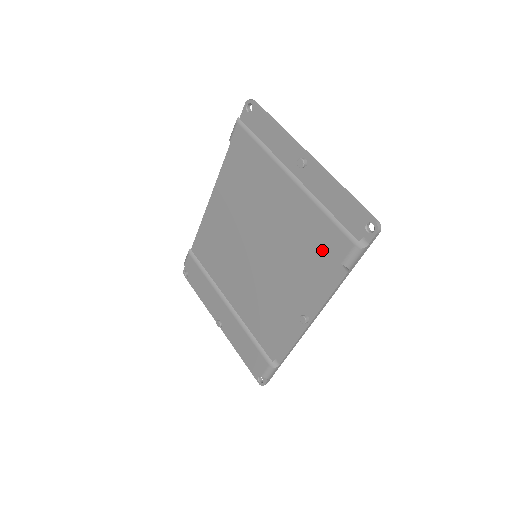
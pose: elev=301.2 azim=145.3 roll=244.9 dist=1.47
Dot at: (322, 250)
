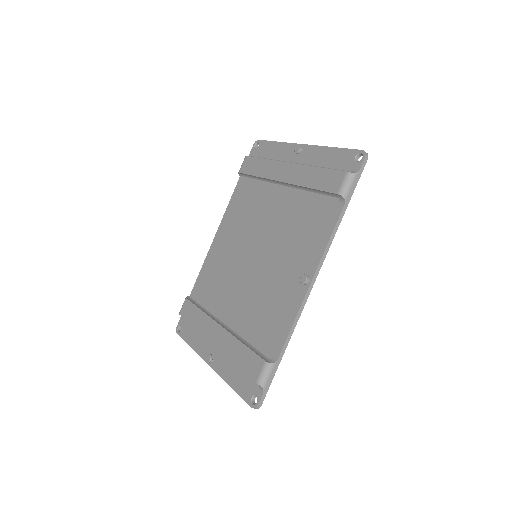
Dot at: (319, 204)
